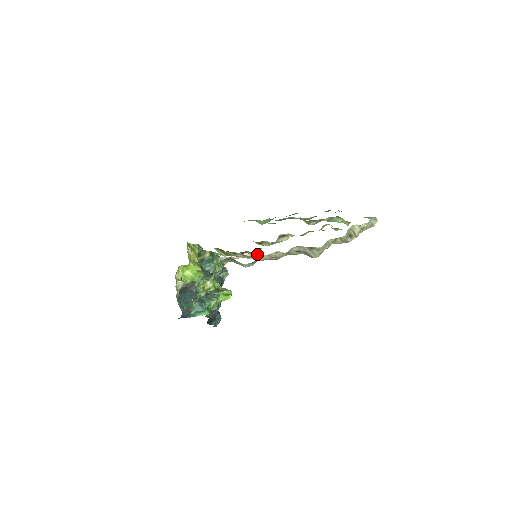
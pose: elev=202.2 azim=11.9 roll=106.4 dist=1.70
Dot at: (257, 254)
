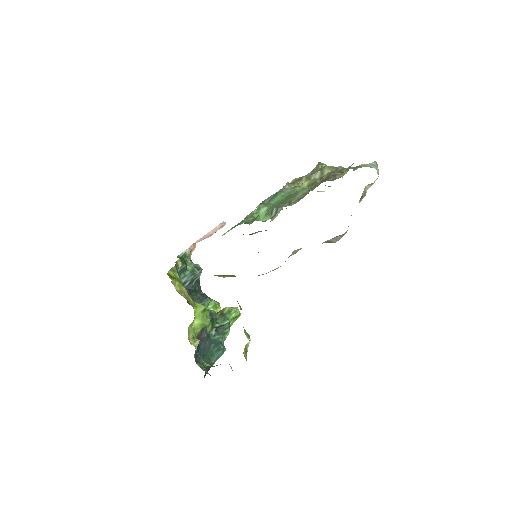
Dot at: (221, 228)
